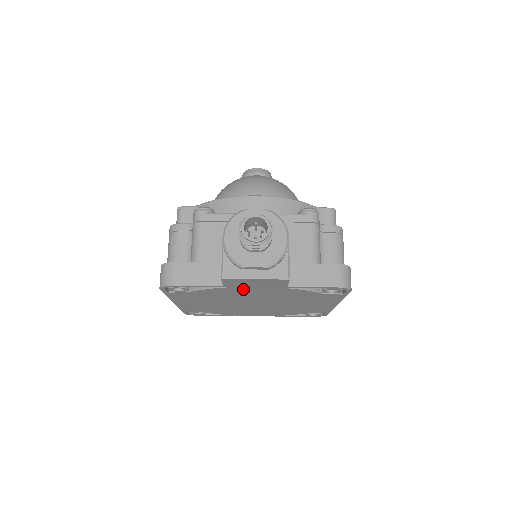
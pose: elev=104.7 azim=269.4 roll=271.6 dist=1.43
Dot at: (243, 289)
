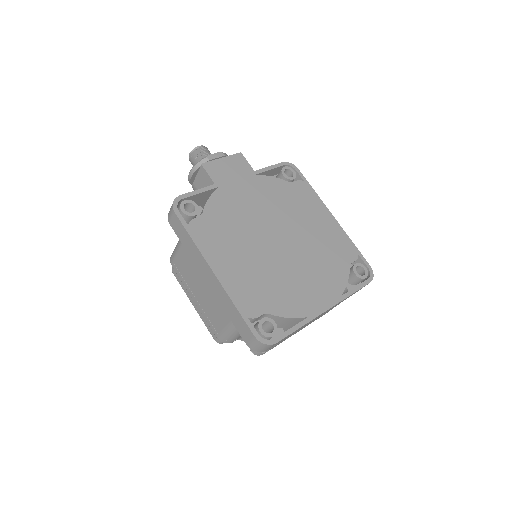
Dot at: (233, 189)
